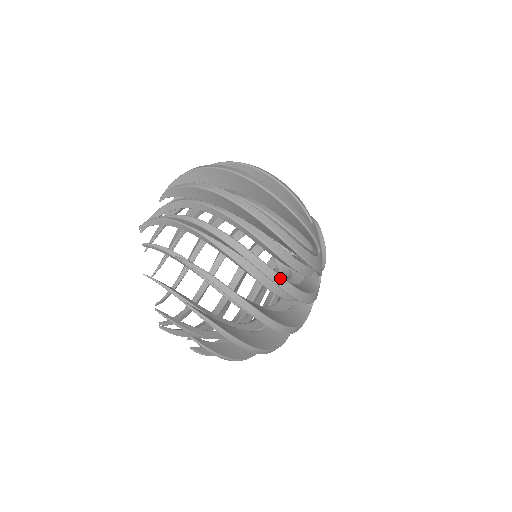
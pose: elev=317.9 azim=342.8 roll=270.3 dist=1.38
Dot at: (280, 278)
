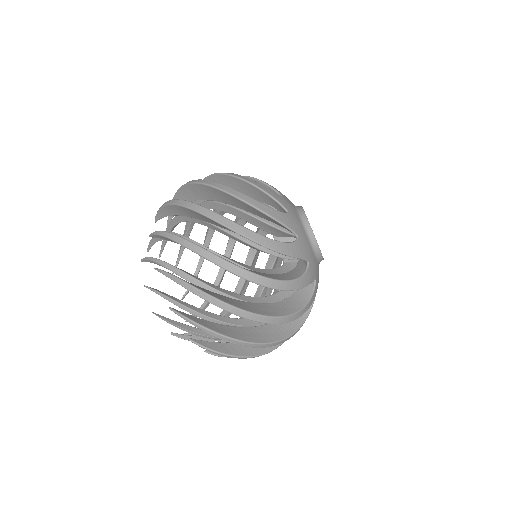
Dot at: (263, 317)
